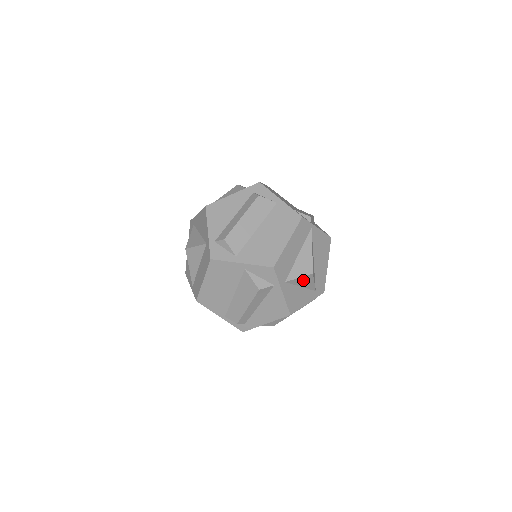
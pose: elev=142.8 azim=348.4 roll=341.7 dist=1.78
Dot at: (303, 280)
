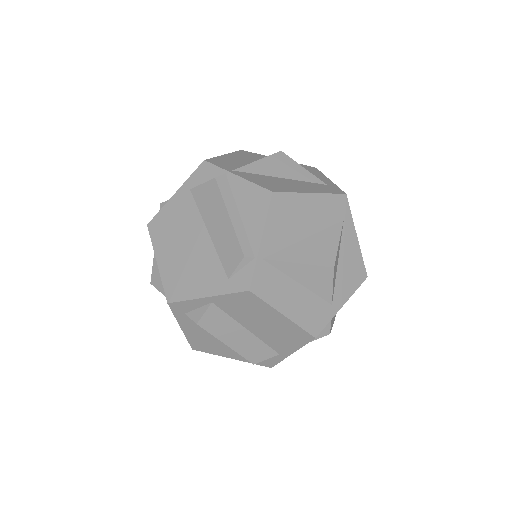
Dot at: (334, 272)
